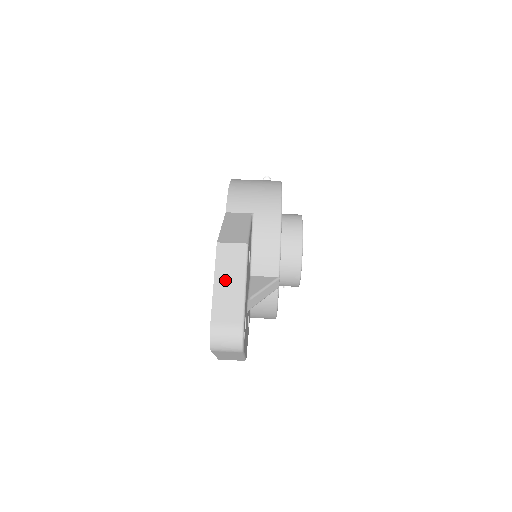
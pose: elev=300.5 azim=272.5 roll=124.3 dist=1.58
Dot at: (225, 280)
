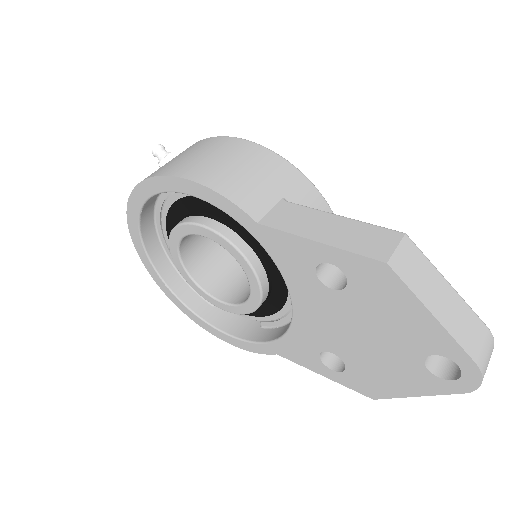
Dot at: (436, 300)
